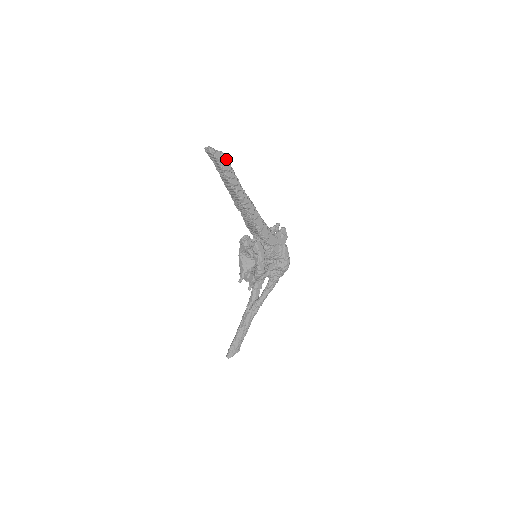
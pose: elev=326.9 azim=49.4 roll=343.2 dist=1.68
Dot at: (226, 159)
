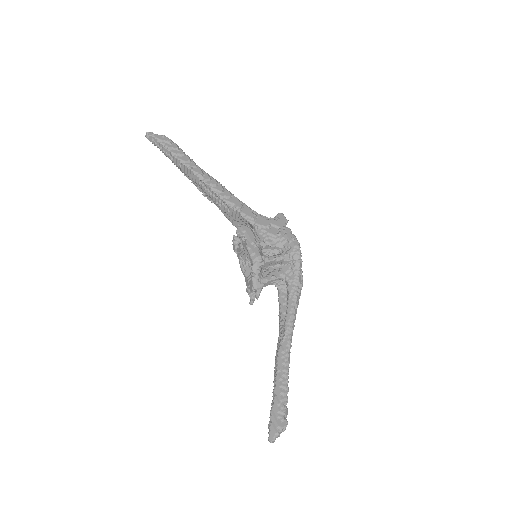
Dot at: (169, 139)
